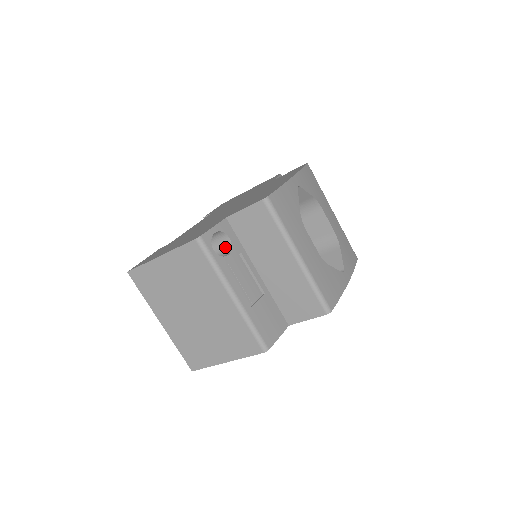
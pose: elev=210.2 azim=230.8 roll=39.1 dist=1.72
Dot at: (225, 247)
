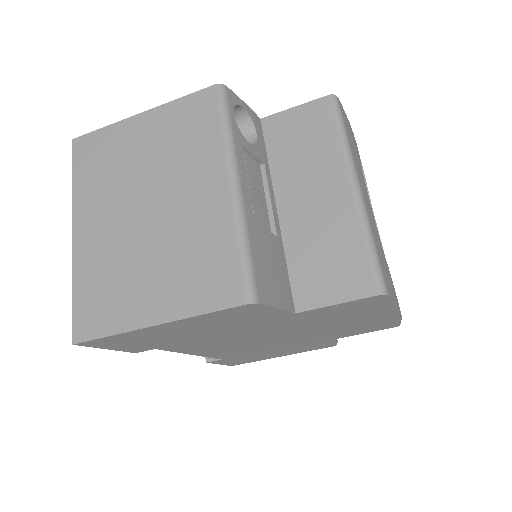
Dot at: occluded
